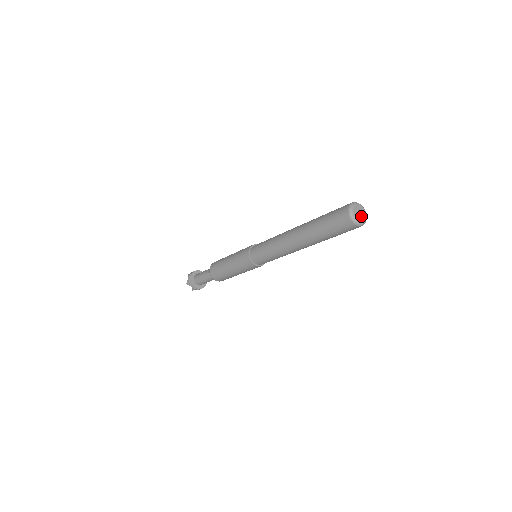
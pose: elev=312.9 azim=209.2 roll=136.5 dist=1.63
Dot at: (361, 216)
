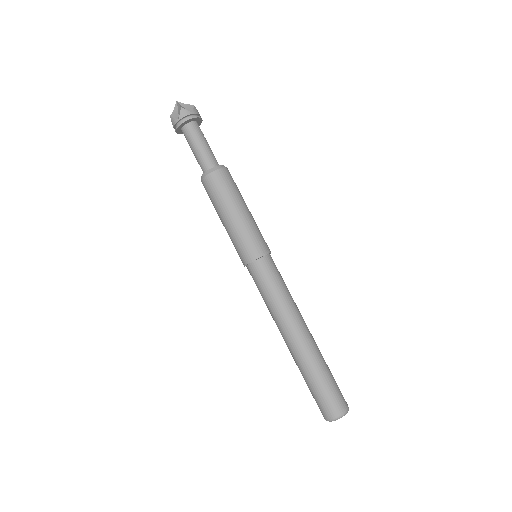
Dot at: occluded
